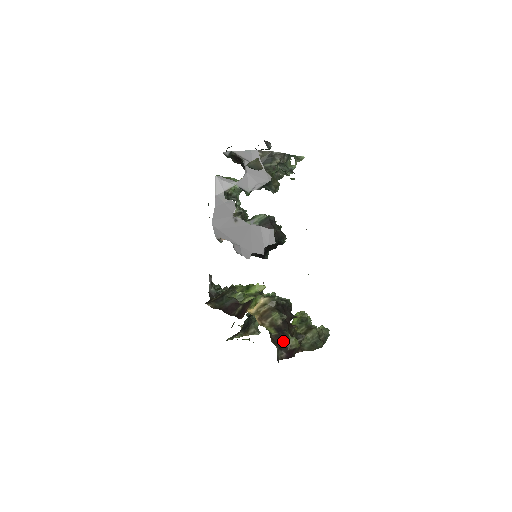
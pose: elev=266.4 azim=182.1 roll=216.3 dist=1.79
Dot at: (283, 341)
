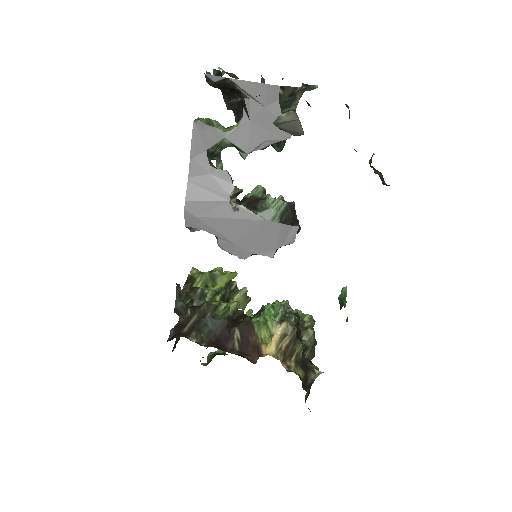
Dot at: (310, 379)
